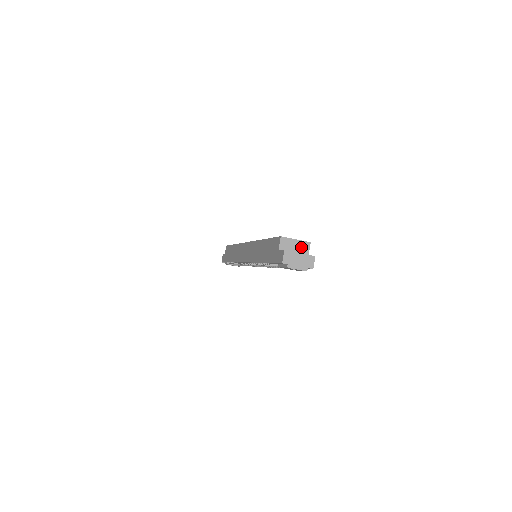
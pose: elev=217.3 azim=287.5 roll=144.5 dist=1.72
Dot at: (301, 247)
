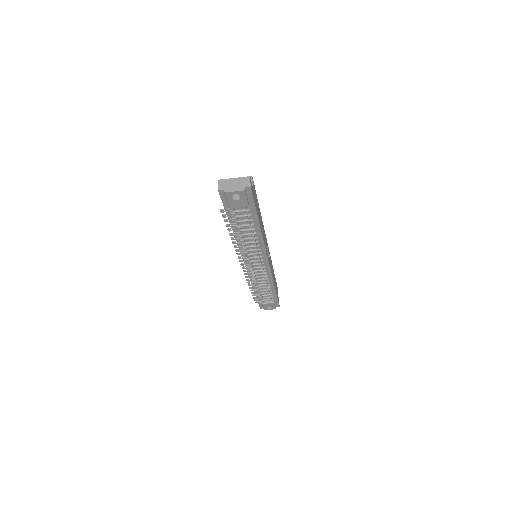
Dot at: occluded
